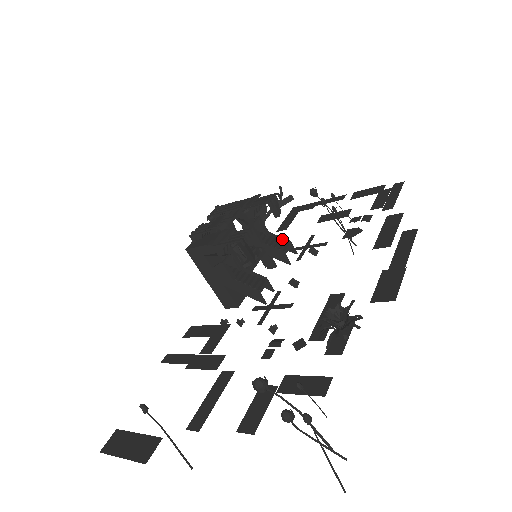
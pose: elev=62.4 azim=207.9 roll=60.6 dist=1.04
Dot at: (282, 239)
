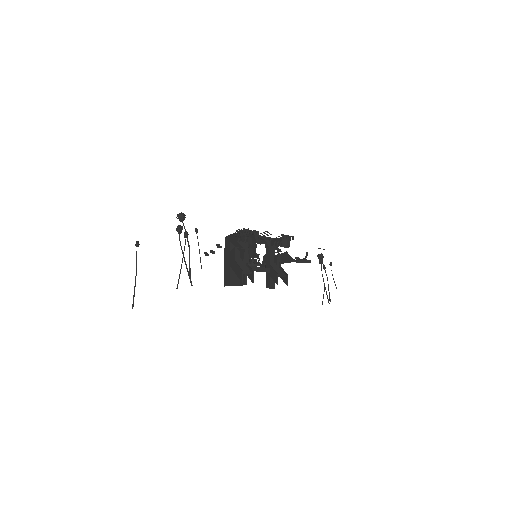
Dot at: (284, 272)
